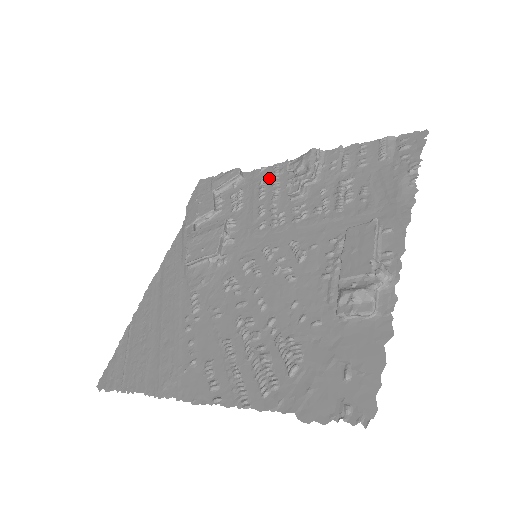
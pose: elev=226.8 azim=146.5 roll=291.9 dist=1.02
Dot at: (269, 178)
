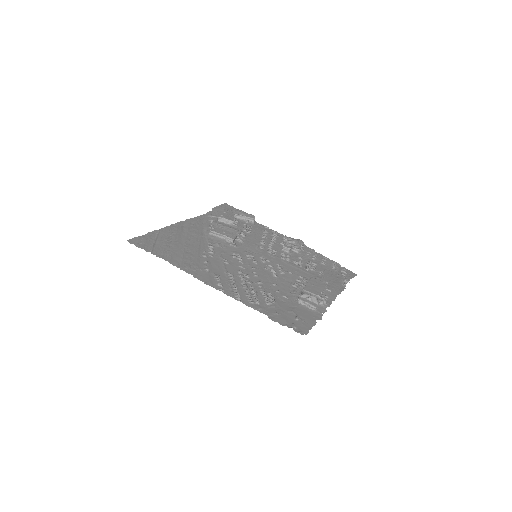
Dot at: (270, 233)
